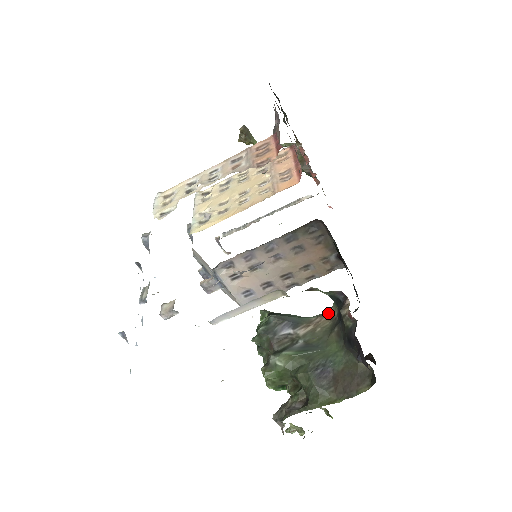
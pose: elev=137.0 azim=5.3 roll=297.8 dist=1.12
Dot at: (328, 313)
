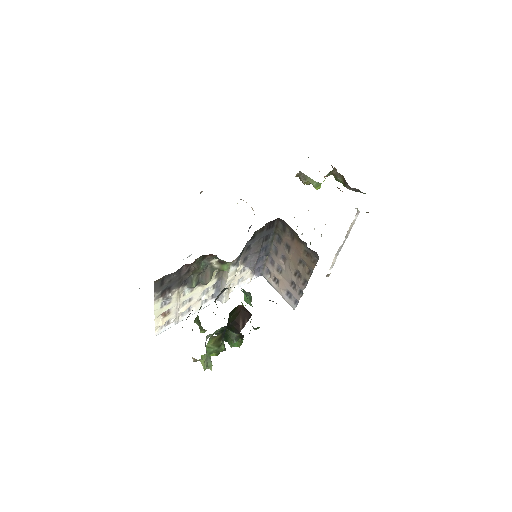
Dot at: occluded
